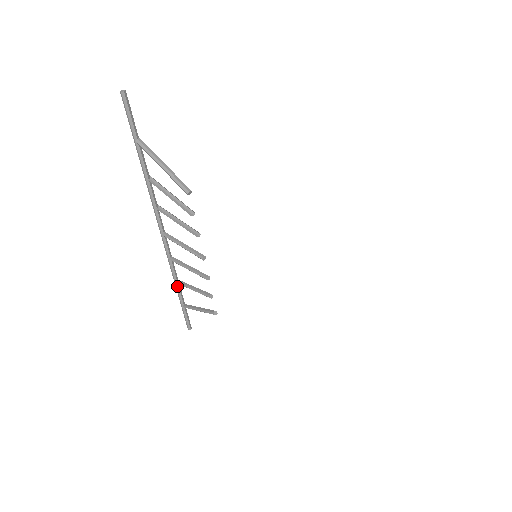
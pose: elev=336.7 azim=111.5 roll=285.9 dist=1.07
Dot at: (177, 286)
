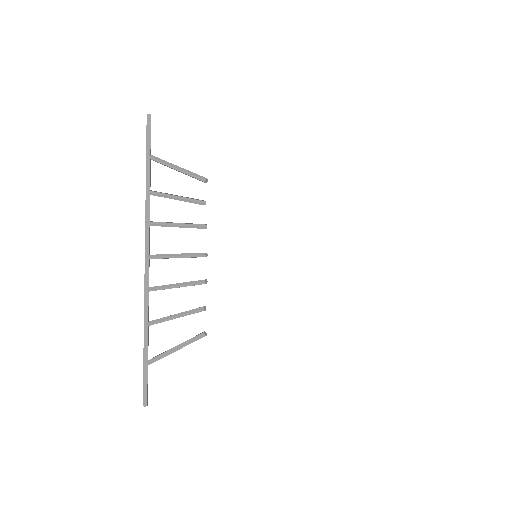
Dot at: (146, 330)
